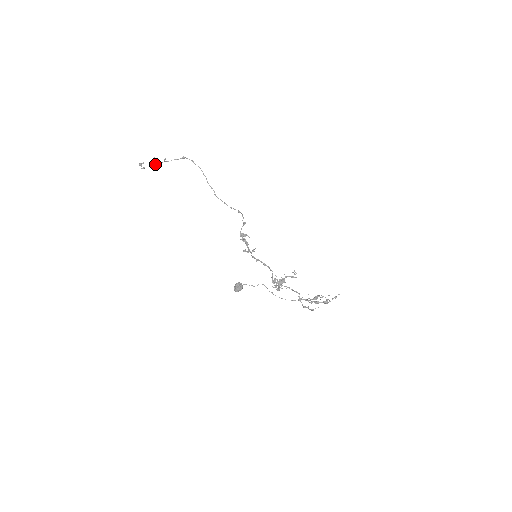
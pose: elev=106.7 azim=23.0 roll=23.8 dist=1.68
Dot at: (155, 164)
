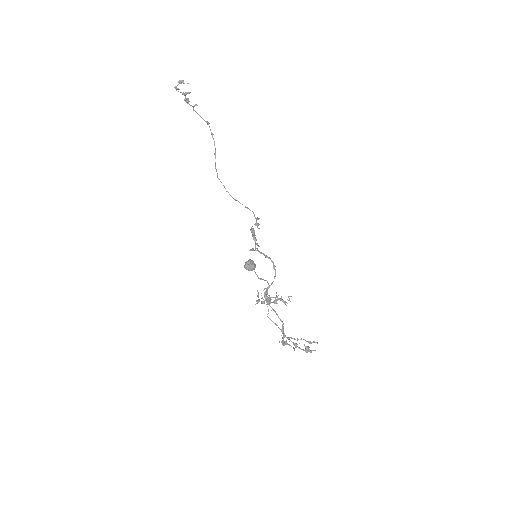
Dot at: (185, 98)
